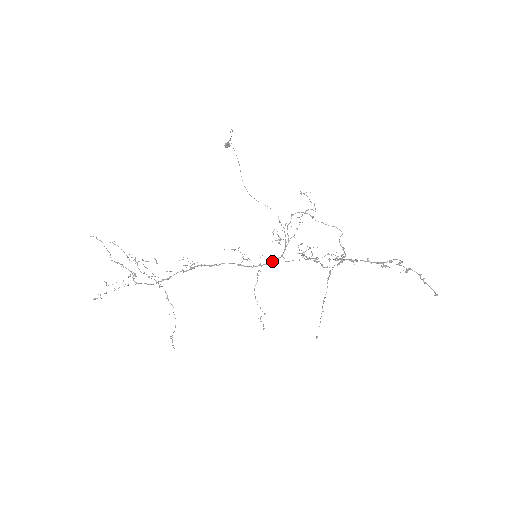
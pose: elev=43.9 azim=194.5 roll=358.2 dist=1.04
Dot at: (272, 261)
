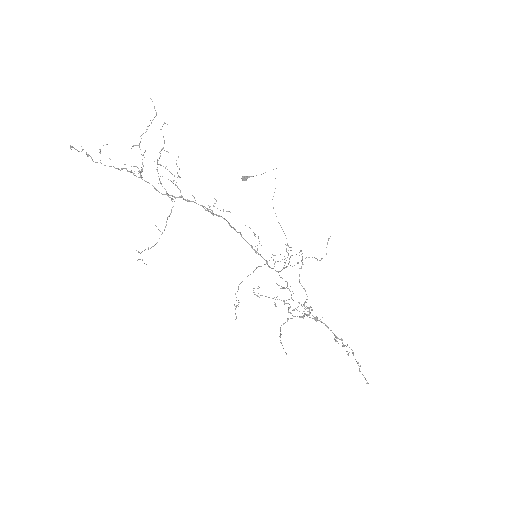
Dot at: (273, 268)
